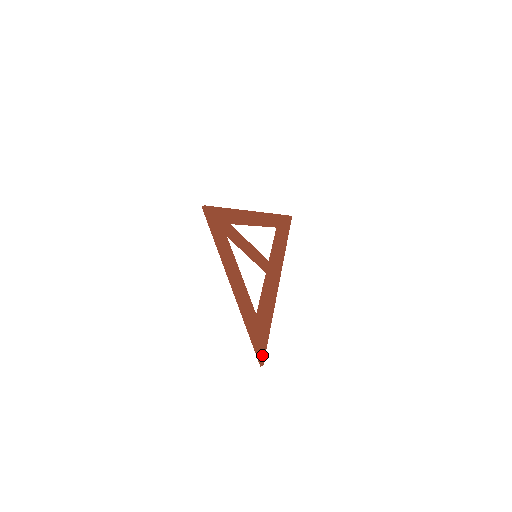
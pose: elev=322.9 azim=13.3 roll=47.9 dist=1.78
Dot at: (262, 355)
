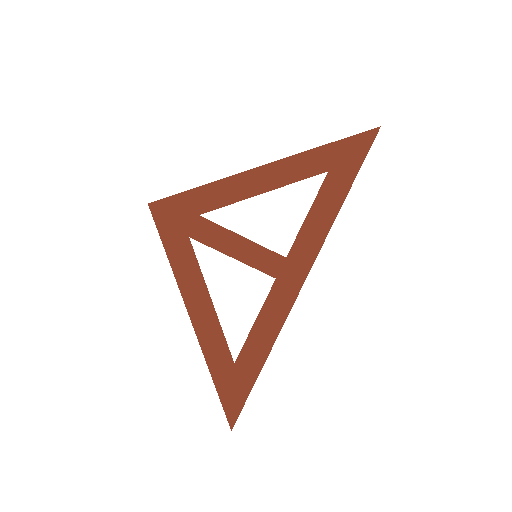
Dot at: (231, 418)
